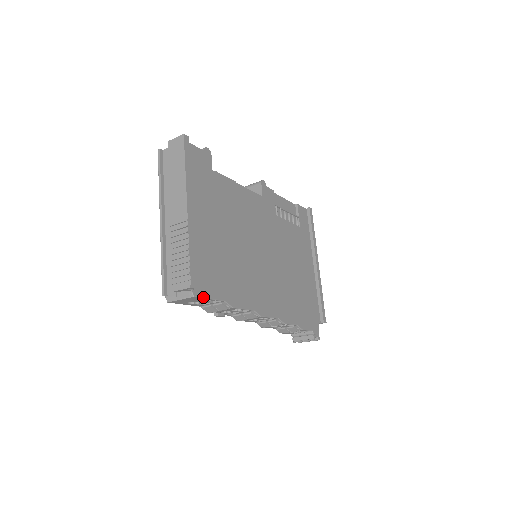
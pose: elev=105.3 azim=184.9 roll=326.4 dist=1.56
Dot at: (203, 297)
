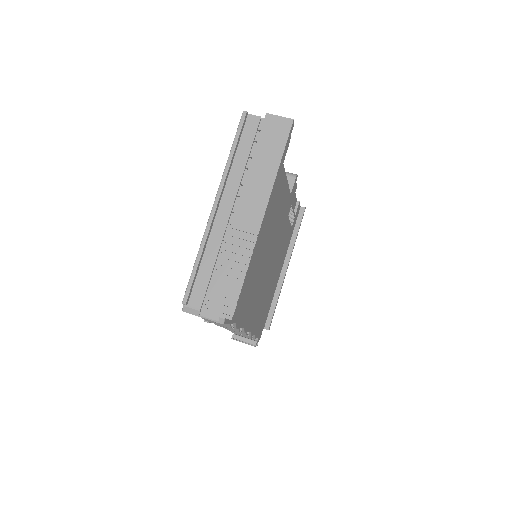
Dot at: (228, 323)
